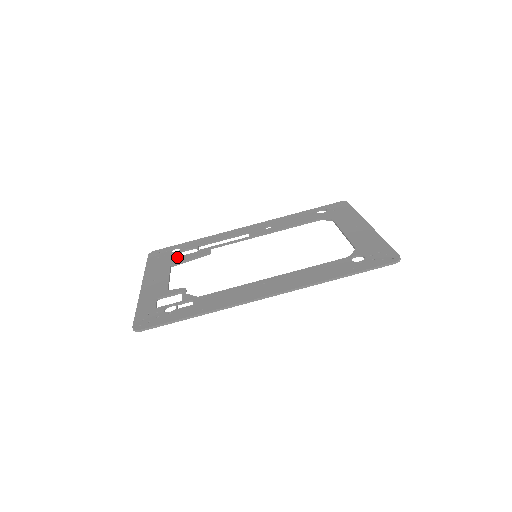
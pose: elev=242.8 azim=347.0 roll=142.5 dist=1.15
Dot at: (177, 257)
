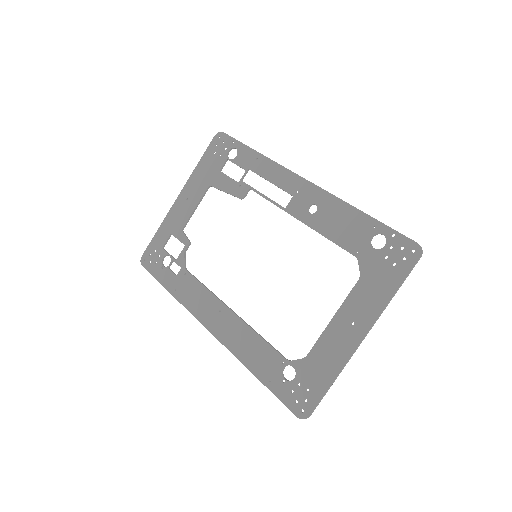
Dot at: (222, 174)
